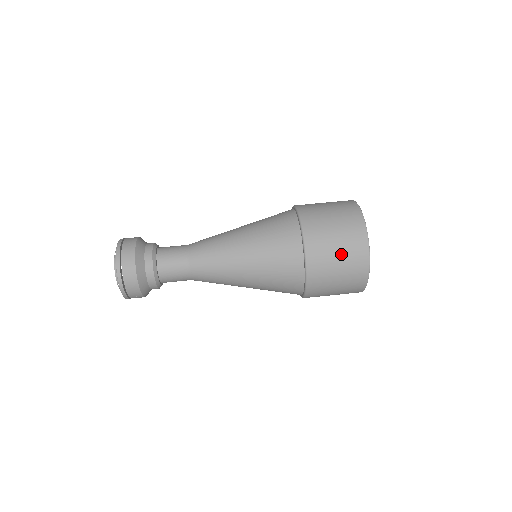
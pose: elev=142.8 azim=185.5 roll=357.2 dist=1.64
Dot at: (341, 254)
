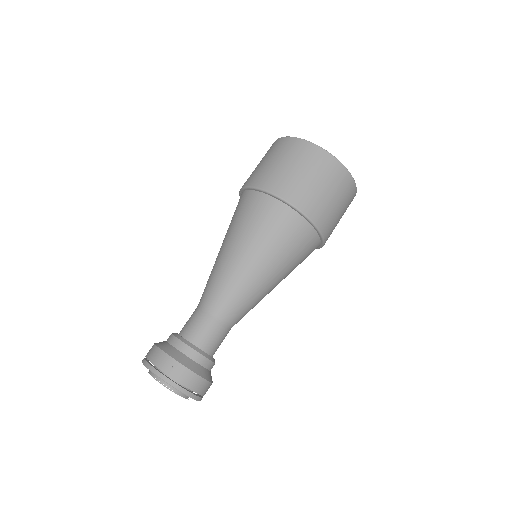
Dot at: (340, 204)
